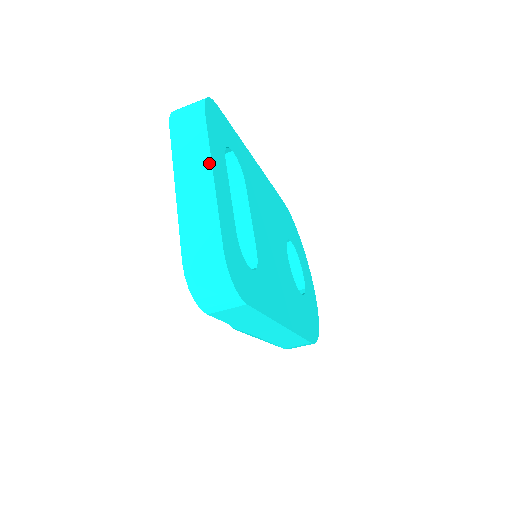
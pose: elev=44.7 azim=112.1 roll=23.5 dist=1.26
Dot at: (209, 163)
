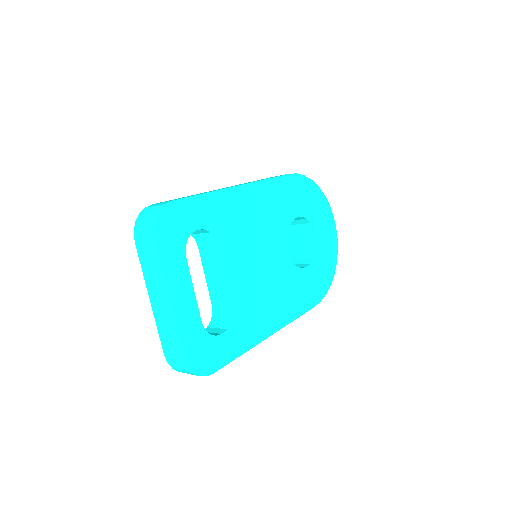
Dot at: (165, 289)
